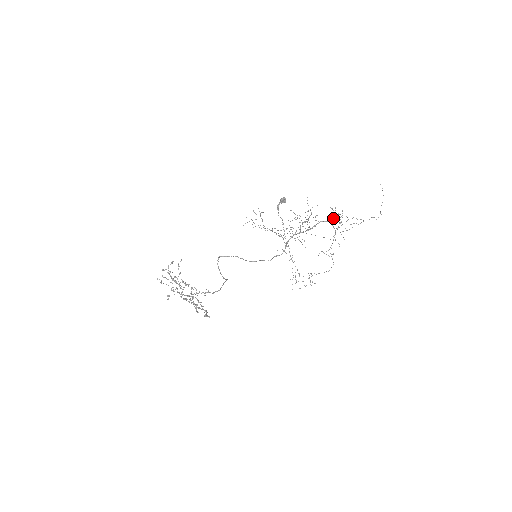
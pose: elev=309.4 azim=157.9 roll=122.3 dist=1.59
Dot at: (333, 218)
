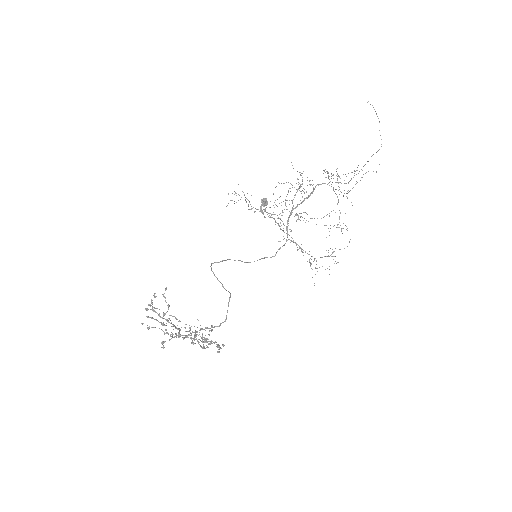
Dot at: occluded
